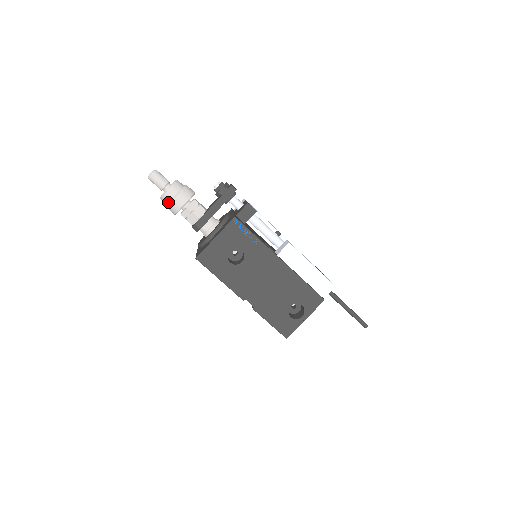
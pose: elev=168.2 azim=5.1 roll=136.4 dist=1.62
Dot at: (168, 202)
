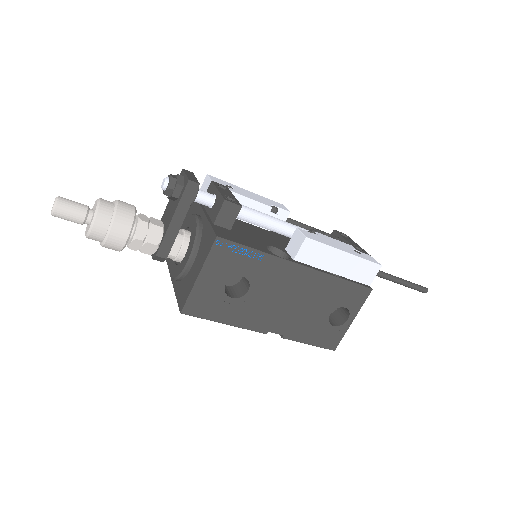
Dot at: (101, 240)
